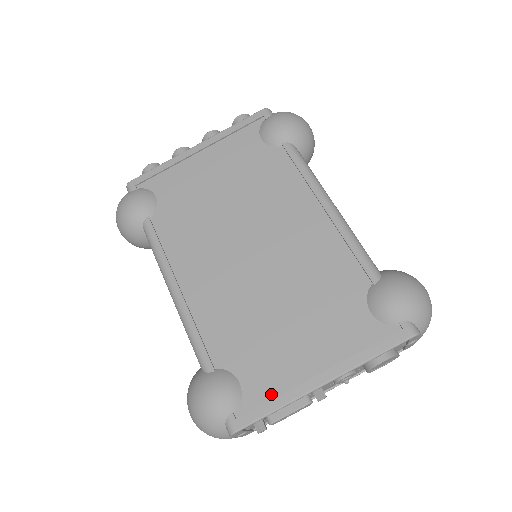
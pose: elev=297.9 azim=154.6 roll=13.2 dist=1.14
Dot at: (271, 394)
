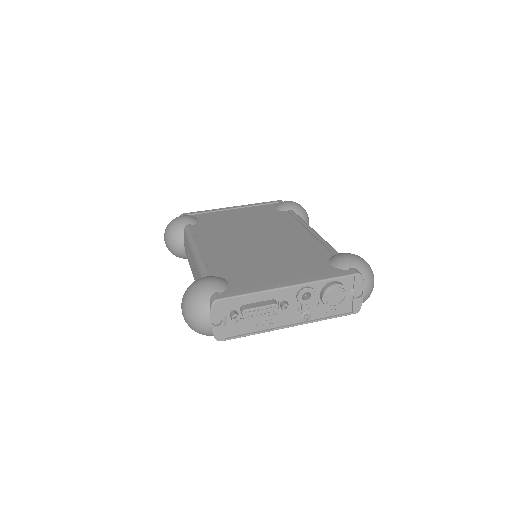
Dot at: (250, 288)
